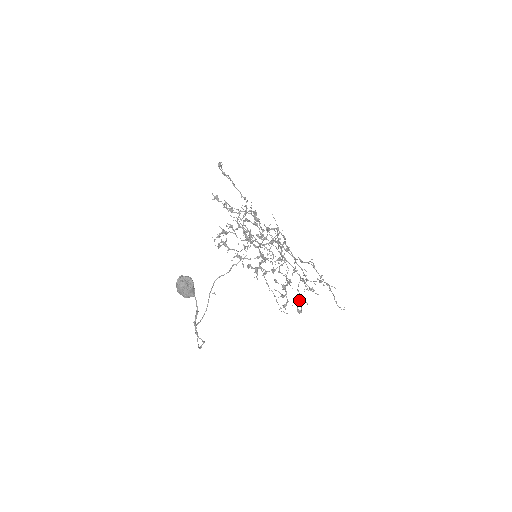
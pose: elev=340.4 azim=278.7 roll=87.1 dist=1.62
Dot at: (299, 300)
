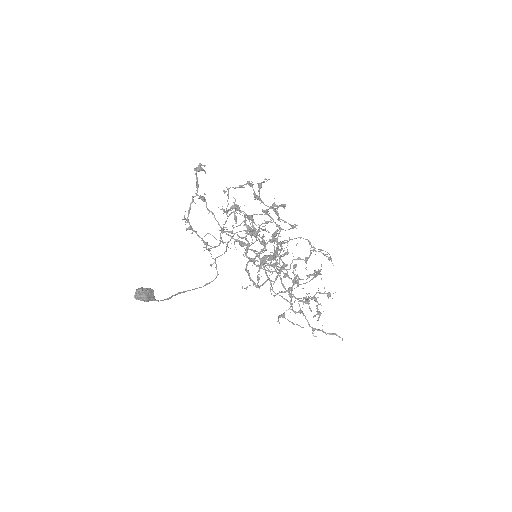
Dot at: (306, 300)
